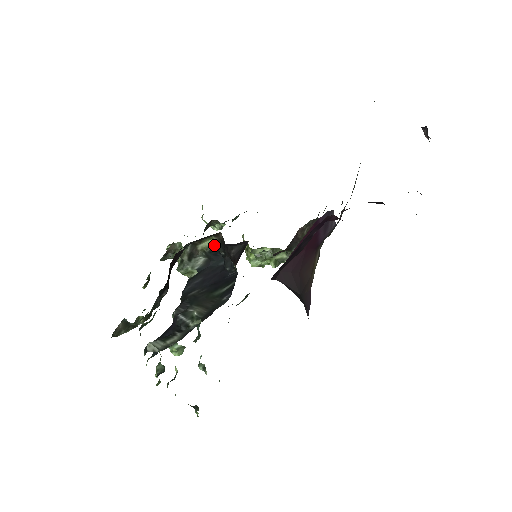
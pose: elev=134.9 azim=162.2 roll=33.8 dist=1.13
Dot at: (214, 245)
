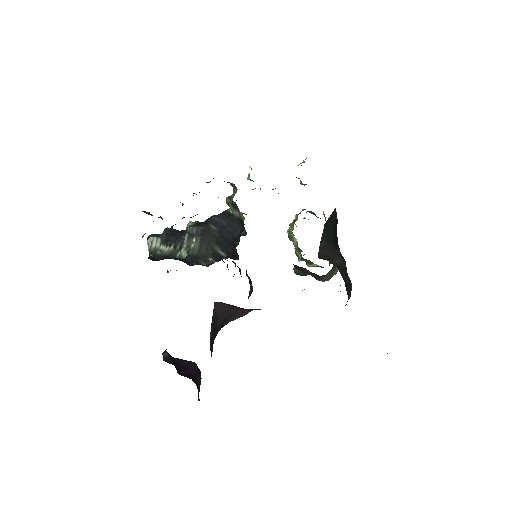
Dot at: occluded
